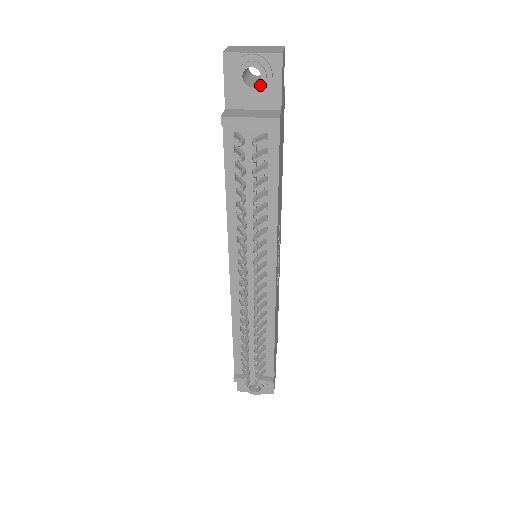
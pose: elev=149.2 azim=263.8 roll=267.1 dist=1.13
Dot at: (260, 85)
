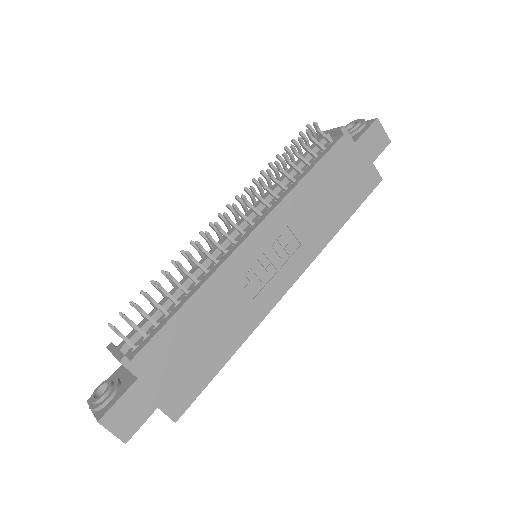
Dot at: (352, 128)
